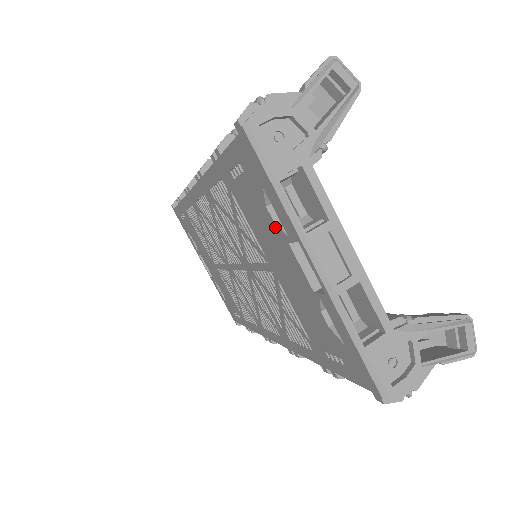
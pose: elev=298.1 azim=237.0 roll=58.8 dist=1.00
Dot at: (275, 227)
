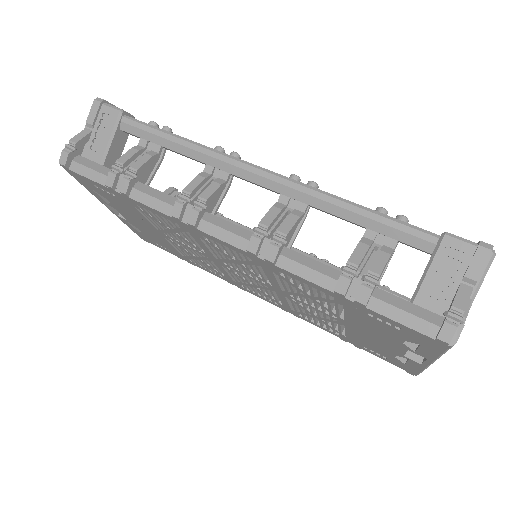
Dot at: (400, 343)
